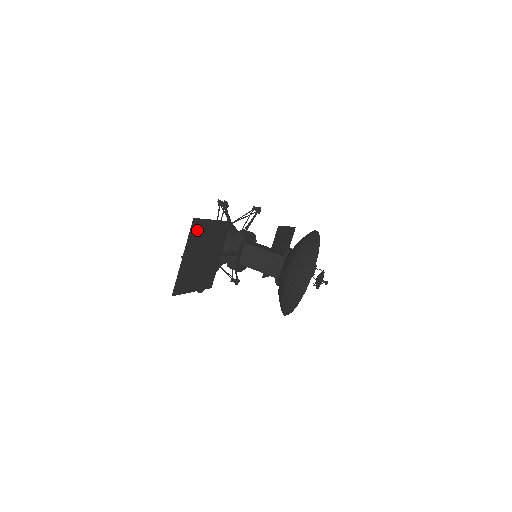
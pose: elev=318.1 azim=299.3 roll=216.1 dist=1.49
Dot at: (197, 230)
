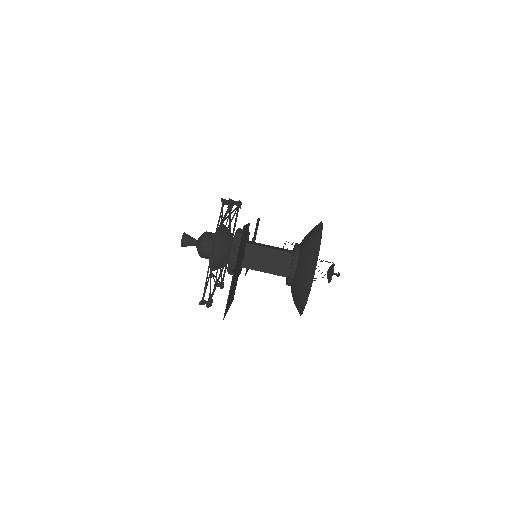
Dot at: (241, 239)
